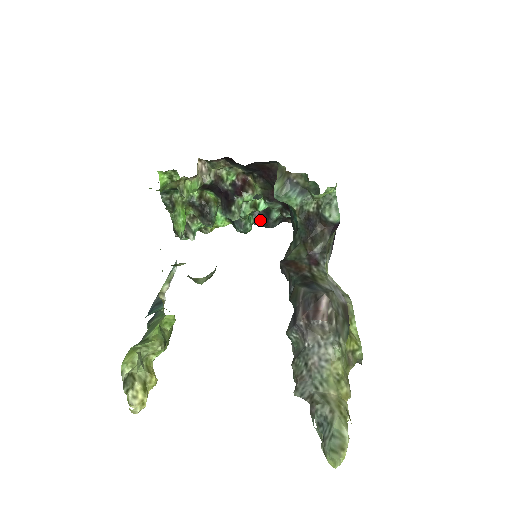
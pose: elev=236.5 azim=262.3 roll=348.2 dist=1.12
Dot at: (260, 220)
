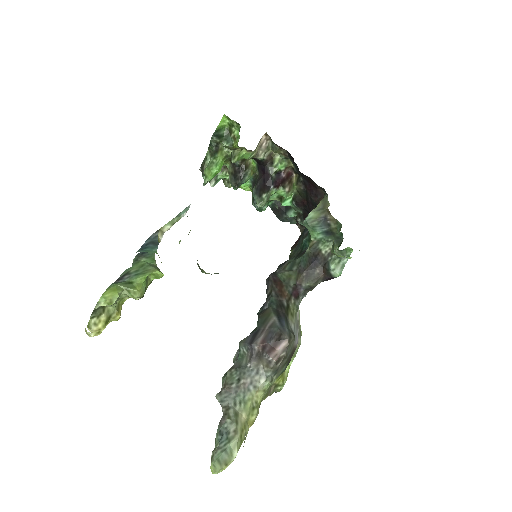
Dot at: occluded
